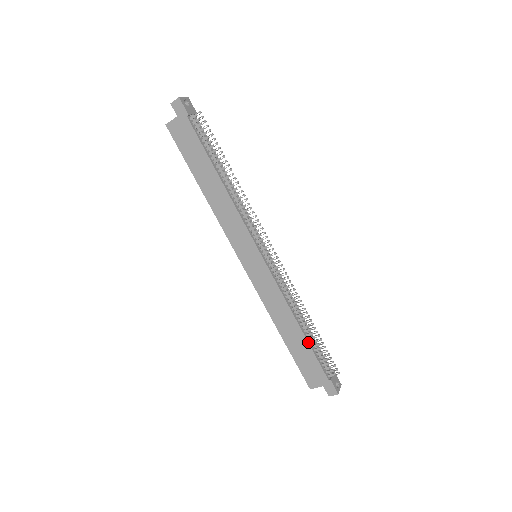
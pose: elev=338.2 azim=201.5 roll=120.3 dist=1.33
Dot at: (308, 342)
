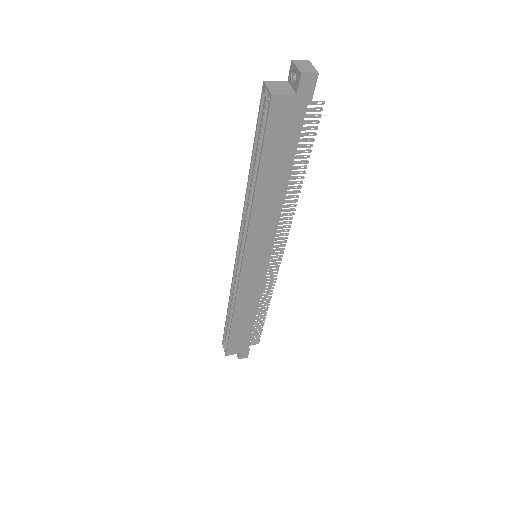
Dot at: (253, 326)
